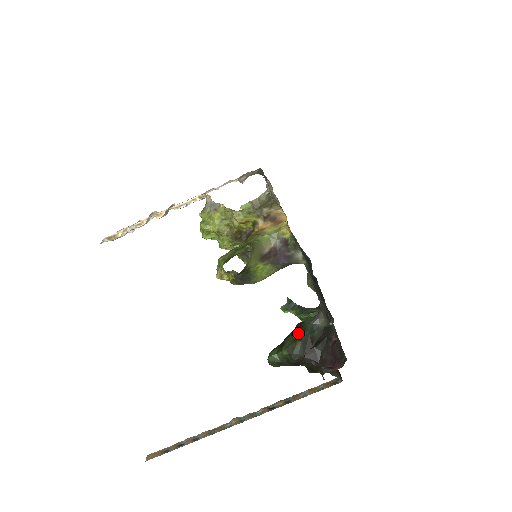
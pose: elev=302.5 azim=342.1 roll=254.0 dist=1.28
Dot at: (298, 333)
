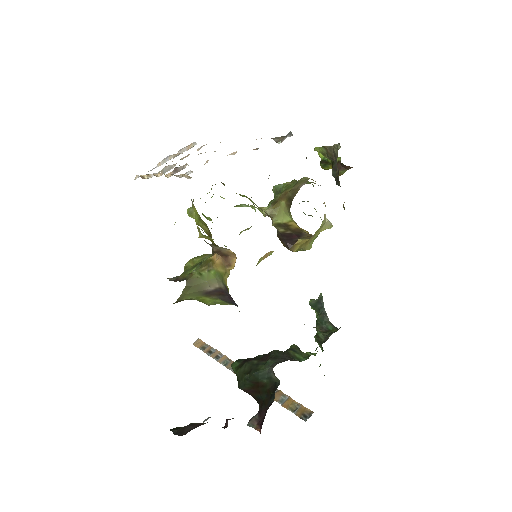
Dot at: (253, 368)
